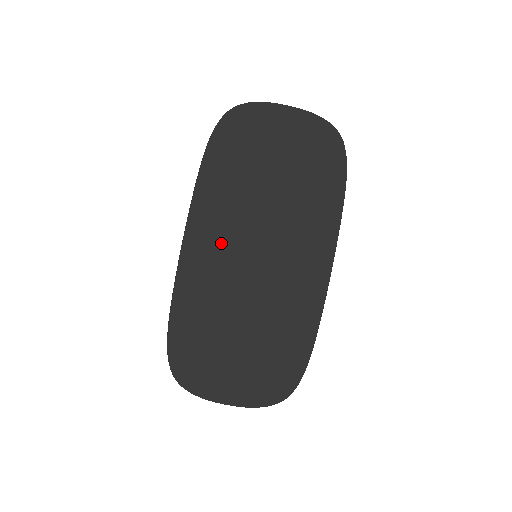
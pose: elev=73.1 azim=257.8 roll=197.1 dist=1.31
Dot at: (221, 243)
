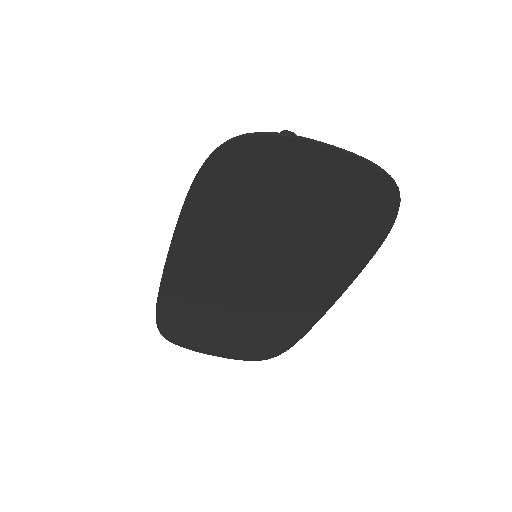
Dot at: (211, 269)
